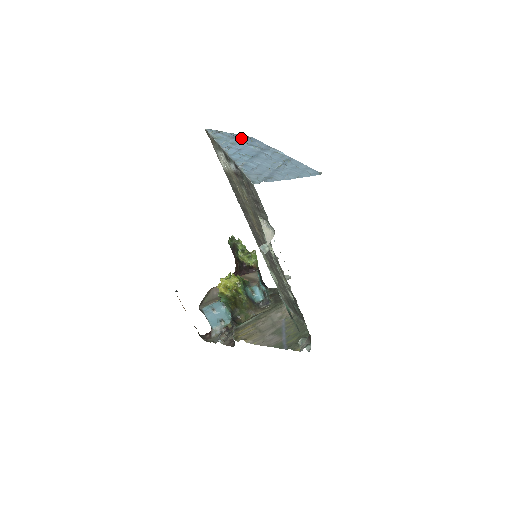
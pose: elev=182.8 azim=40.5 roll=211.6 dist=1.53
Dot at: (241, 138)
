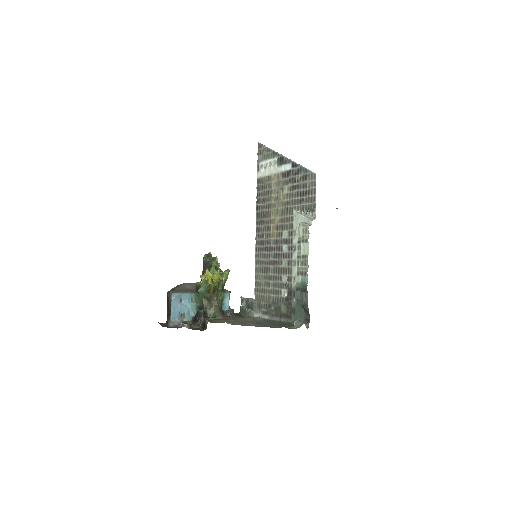
Dot at: occluded
